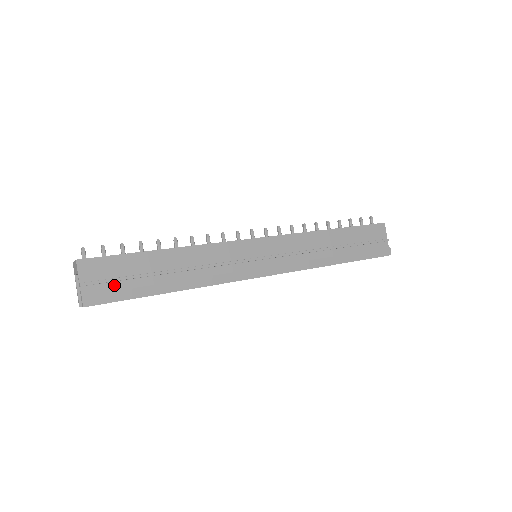
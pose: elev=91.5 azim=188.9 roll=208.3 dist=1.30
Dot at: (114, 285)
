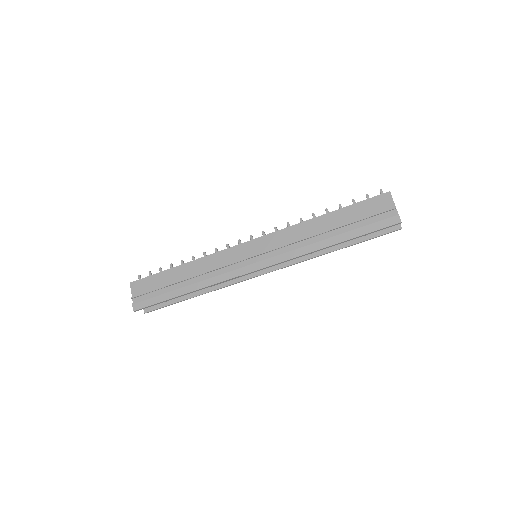
Dot at: (150, 295)
